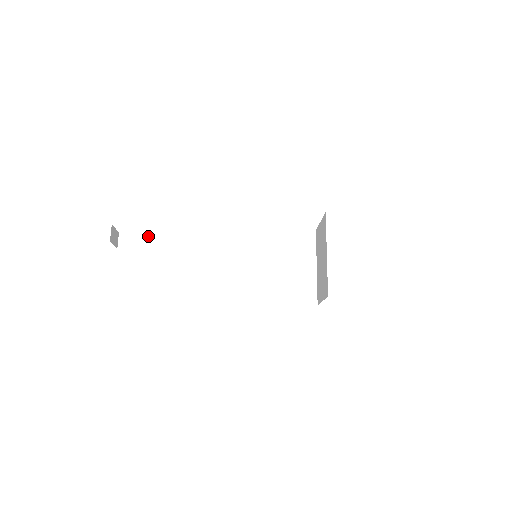
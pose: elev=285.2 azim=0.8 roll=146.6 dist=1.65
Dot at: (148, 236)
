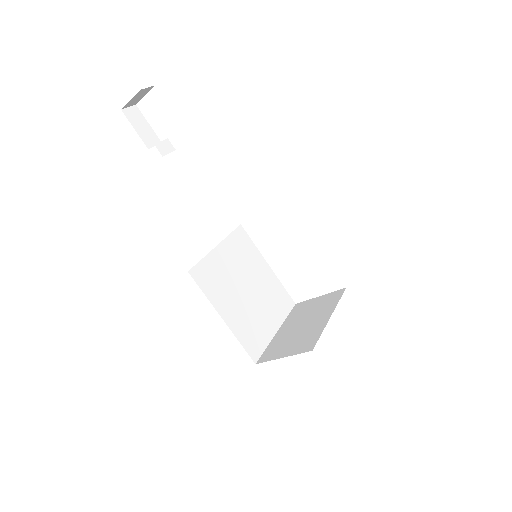
Dot at: (157, 139)
